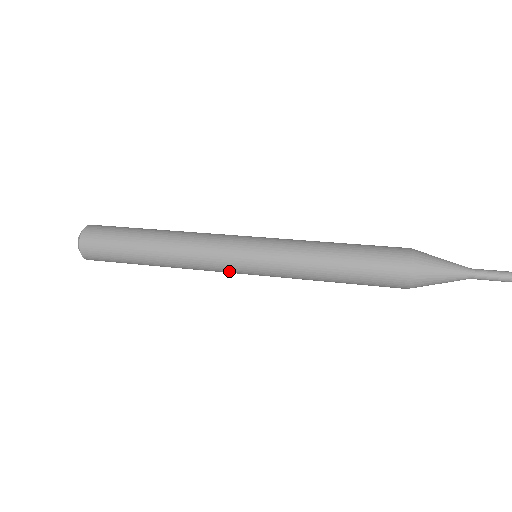
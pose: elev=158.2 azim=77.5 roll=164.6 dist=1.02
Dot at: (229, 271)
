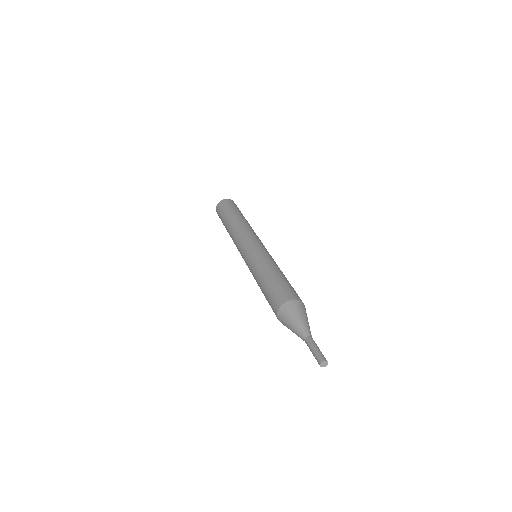
Dot at: (240, 252)
